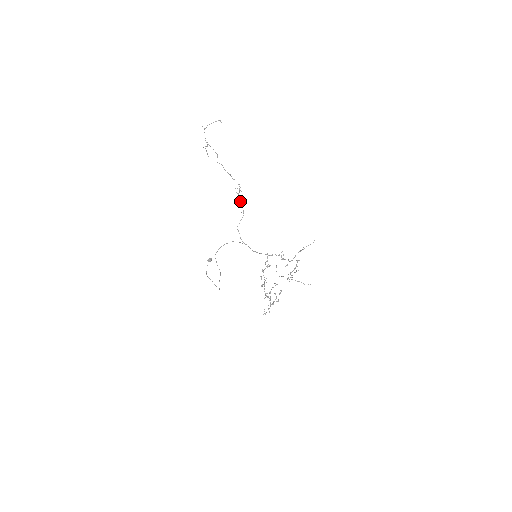
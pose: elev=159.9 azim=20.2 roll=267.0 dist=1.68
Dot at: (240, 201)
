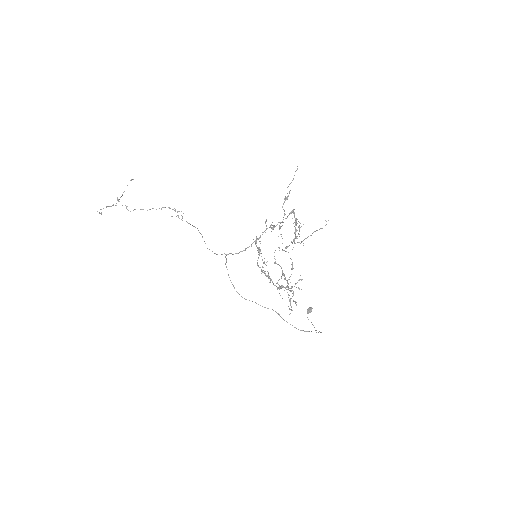
Dot at: occluded
